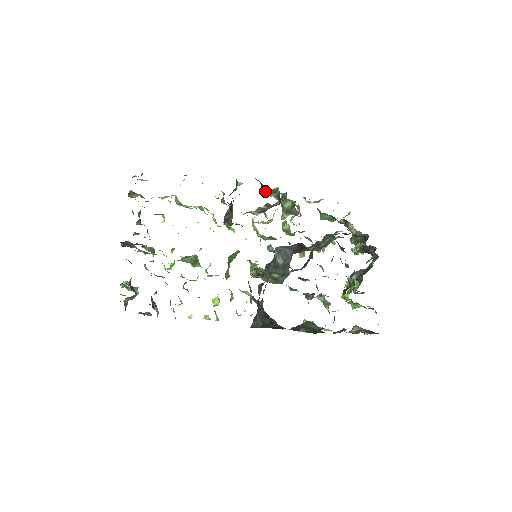
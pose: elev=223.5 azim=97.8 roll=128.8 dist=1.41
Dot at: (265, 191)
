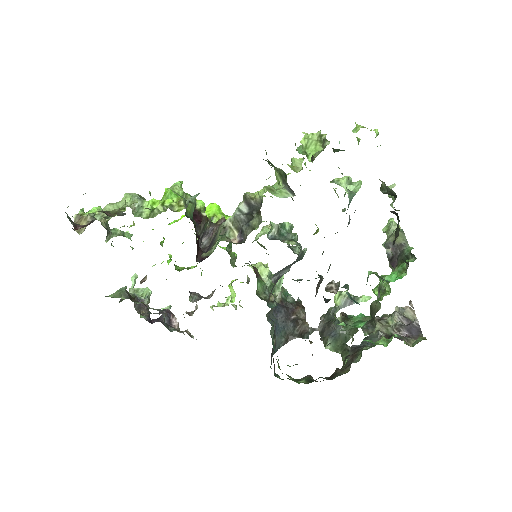
Dot at: occluded
